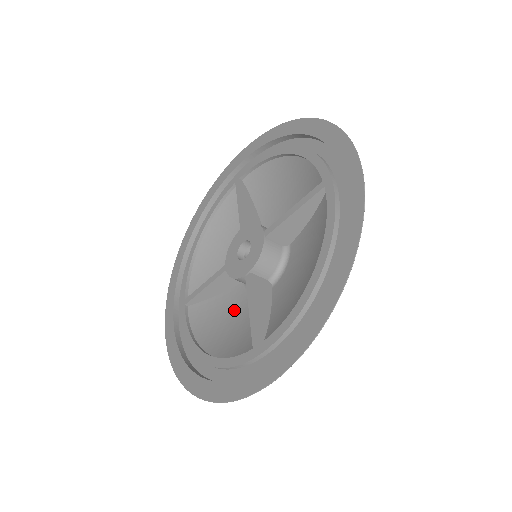
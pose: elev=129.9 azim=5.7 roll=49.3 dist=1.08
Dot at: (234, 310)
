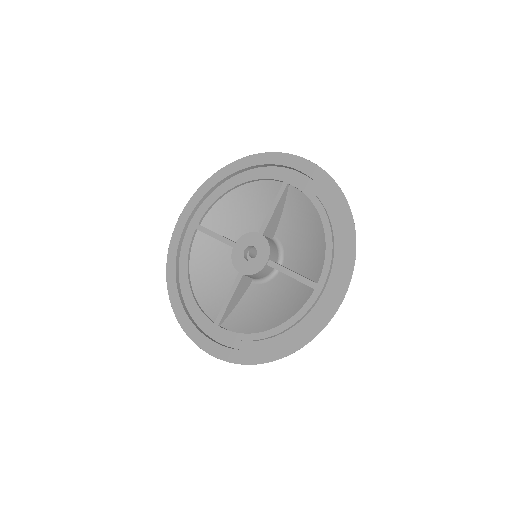
Dot at: (223, 266)
